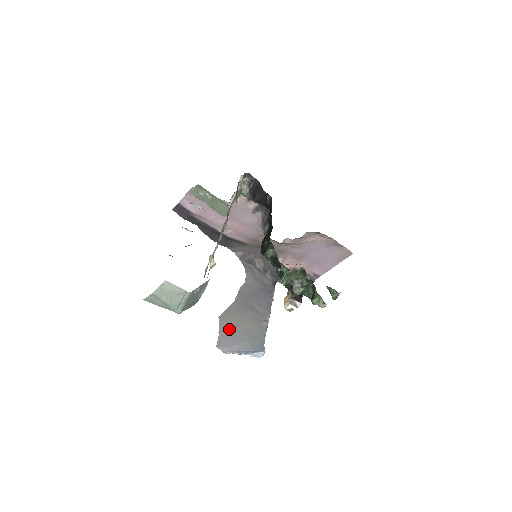
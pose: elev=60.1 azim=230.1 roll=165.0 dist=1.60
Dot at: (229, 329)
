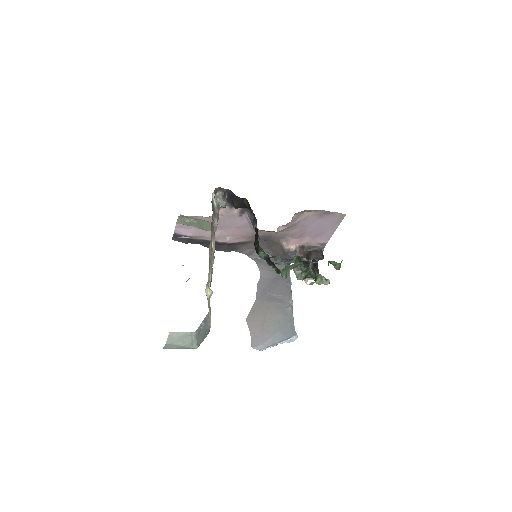
Dot at: (258, 327)
